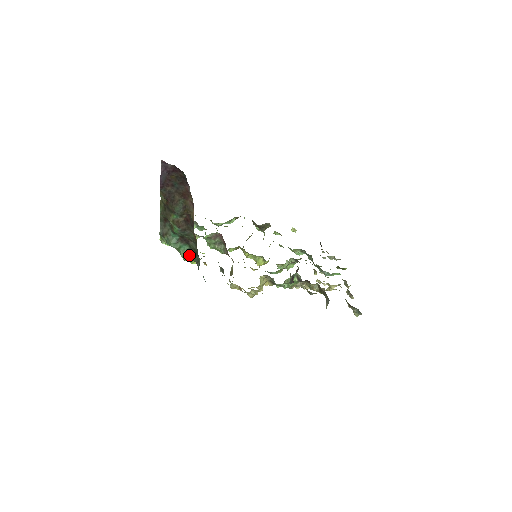
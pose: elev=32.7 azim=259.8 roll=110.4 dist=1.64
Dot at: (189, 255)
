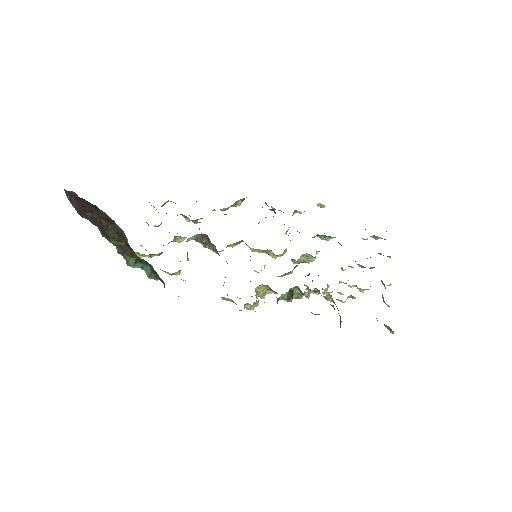
Dot at: (154, 275)
